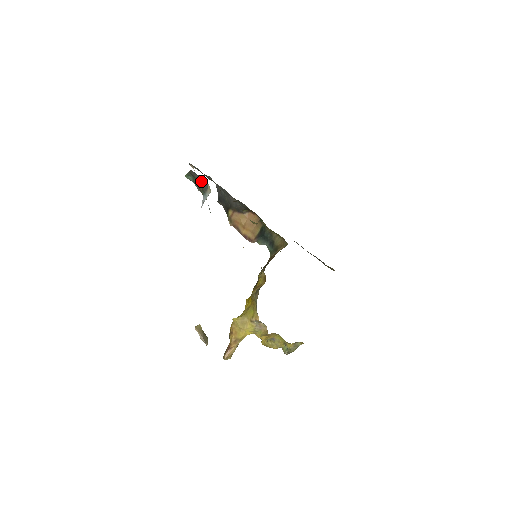
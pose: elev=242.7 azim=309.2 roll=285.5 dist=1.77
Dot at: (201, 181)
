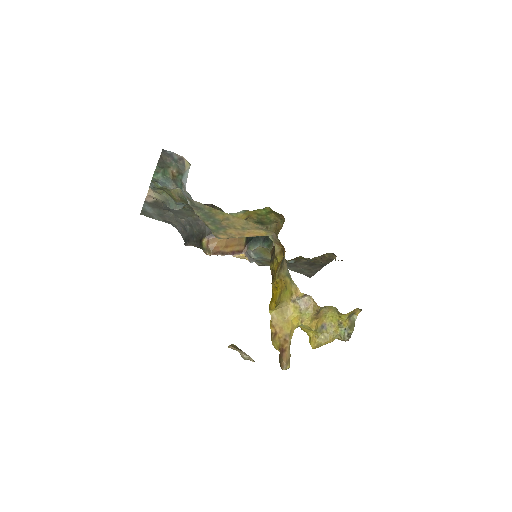
Dot at: (175, 163)
